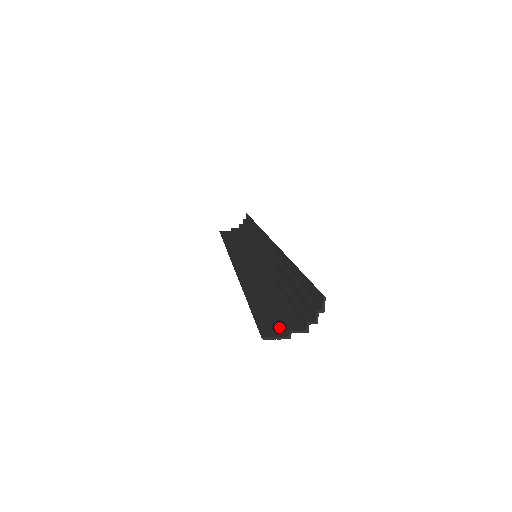
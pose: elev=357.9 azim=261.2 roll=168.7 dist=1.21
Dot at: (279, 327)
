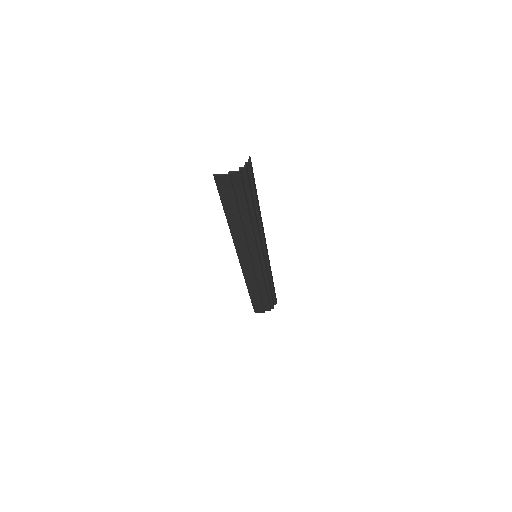
Dot at: (228, 183)
